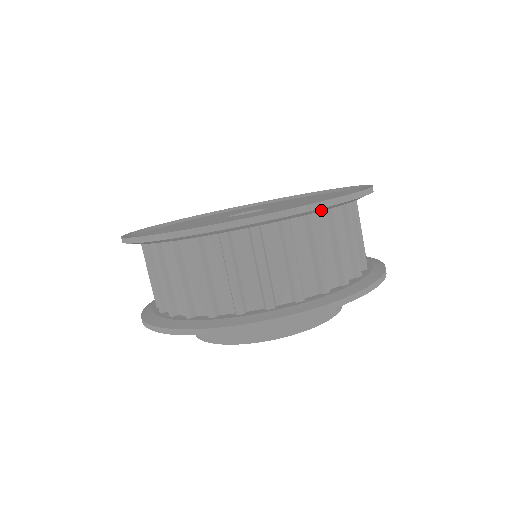
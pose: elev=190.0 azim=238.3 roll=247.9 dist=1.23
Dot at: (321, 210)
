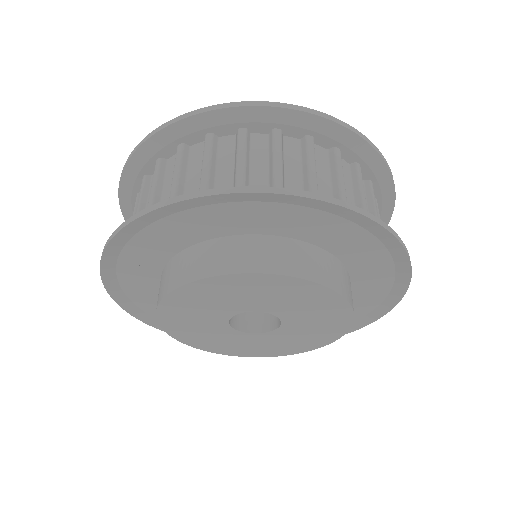
Dot at: (381, 181)
